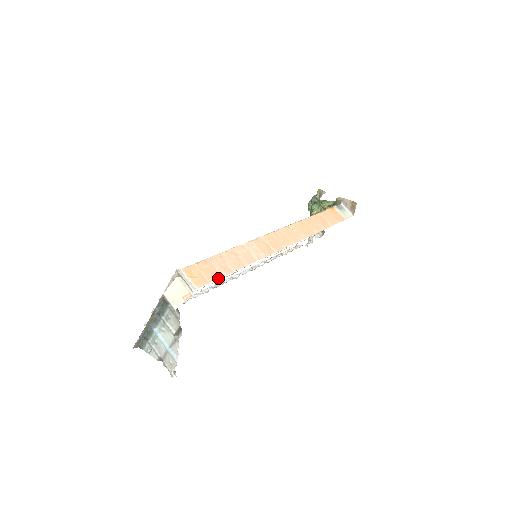
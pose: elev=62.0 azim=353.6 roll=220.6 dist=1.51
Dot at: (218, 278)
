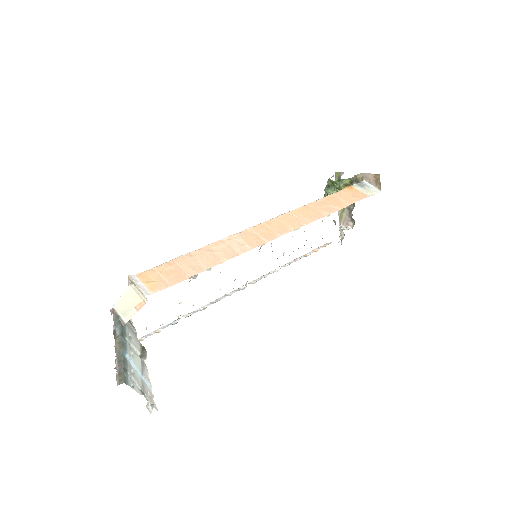
Dot at: (183, 279)
